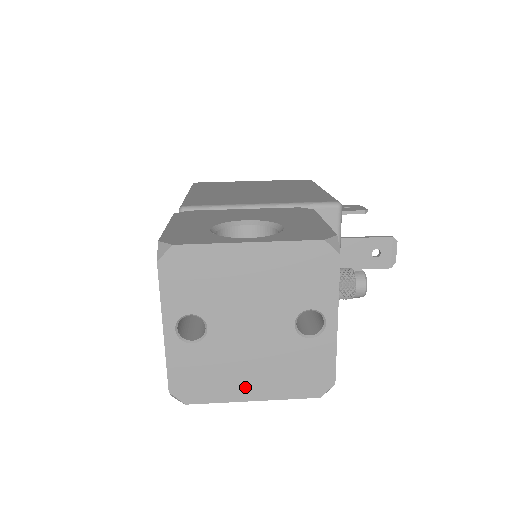
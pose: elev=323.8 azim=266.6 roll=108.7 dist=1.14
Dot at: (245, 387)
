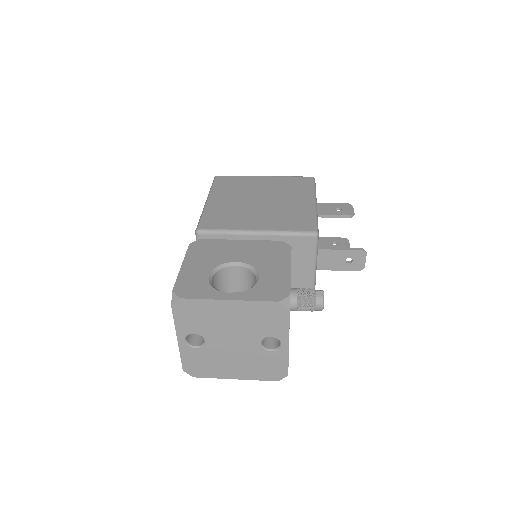
Dot at: (230, 372)
